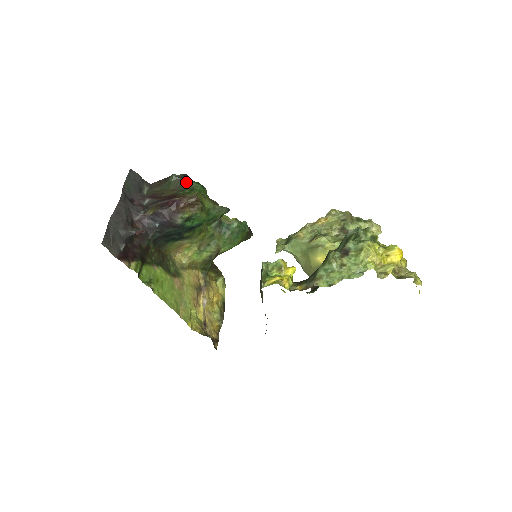
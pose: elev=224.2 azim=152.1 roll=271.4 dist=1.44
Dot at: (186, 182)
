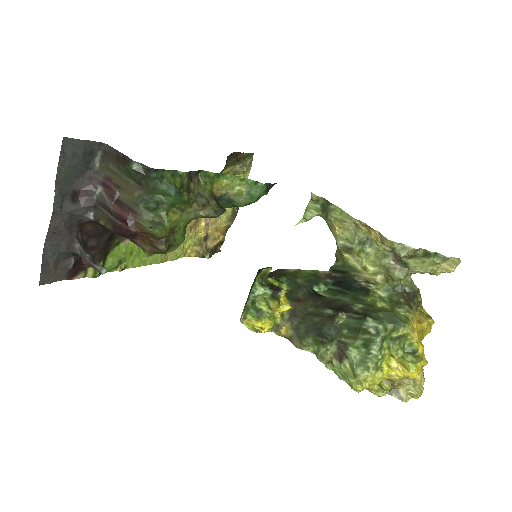
Dot at: (152, 187)
